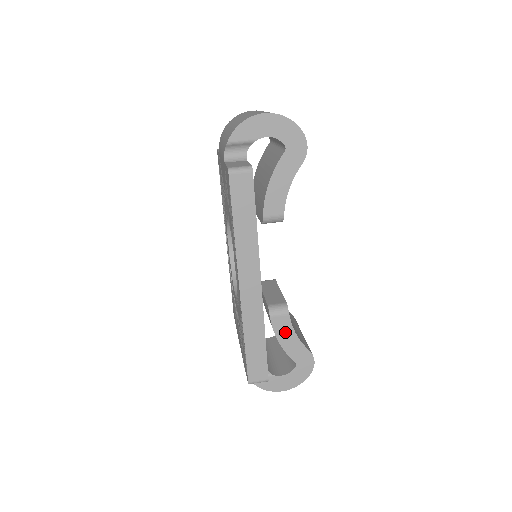
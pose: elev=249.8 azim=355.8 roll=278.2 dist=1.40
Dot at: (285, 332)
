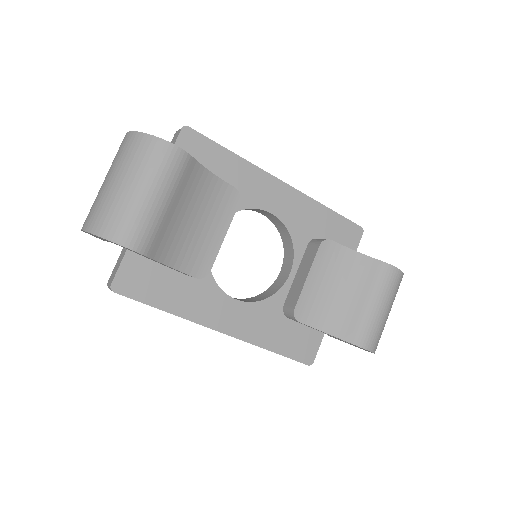
Dot at: (313, 328)
